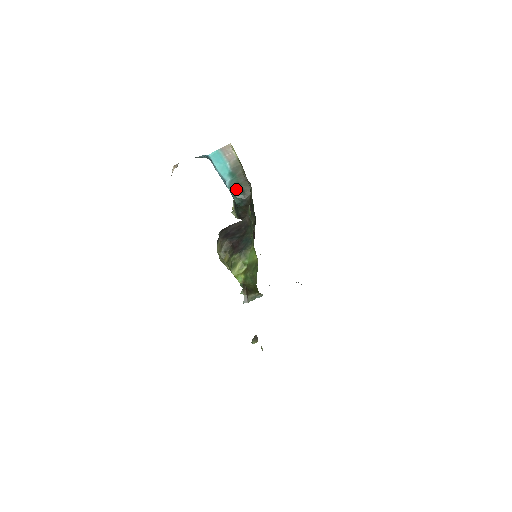
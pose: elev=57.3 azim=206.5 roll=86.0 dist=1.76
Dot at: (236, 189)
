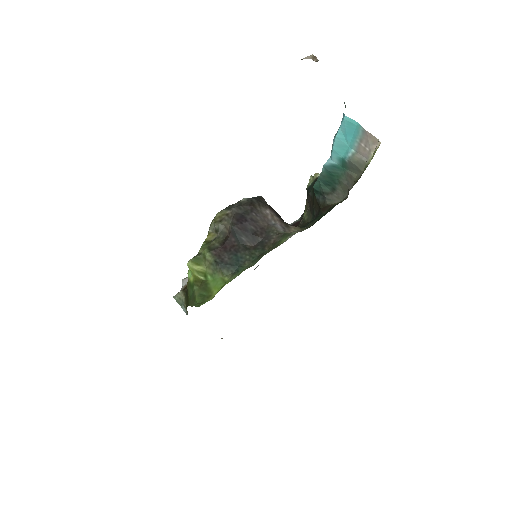
Dot at: (330, 178)
